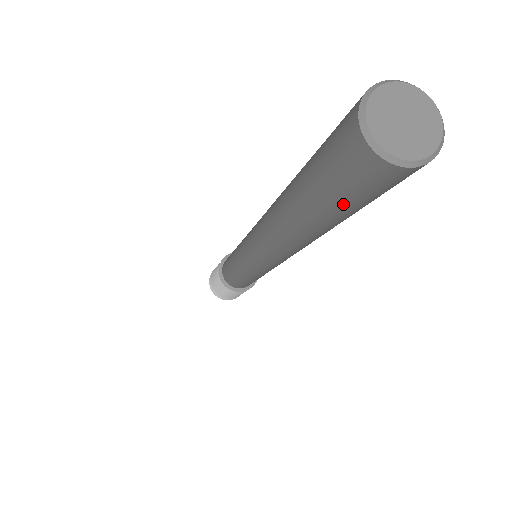
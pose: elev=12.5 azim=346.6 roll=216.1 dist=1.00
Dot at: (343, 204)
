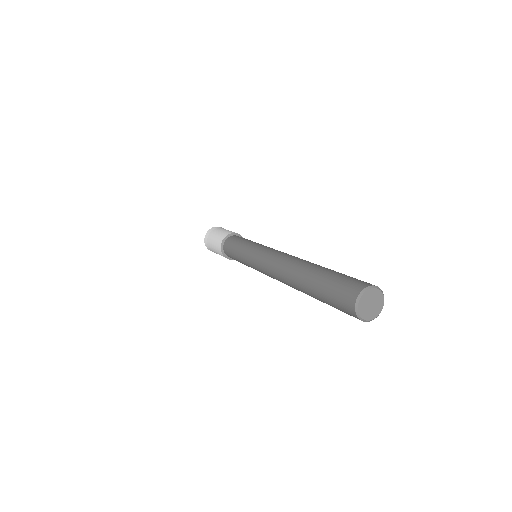
Dot at: (327, 298)
